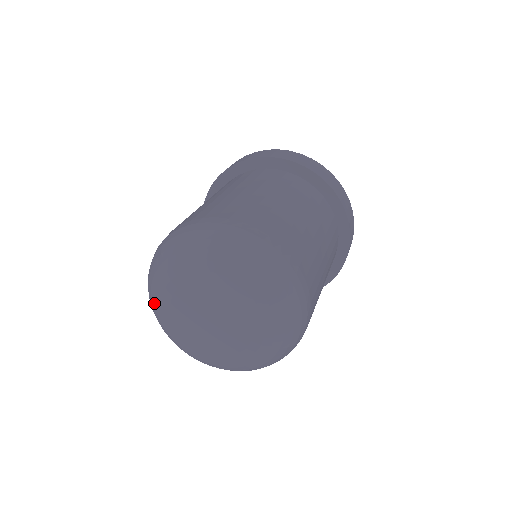
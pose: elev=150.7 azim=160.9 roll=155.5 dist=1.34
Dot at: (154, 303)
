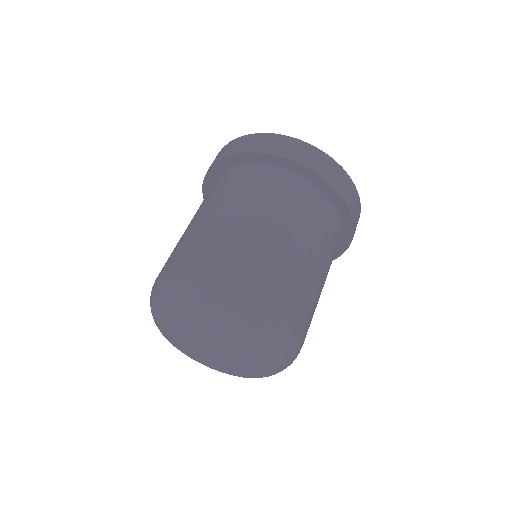
Dot at: (161, 315)
